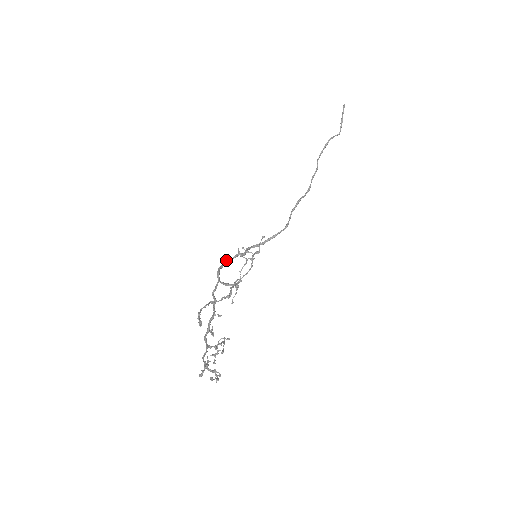
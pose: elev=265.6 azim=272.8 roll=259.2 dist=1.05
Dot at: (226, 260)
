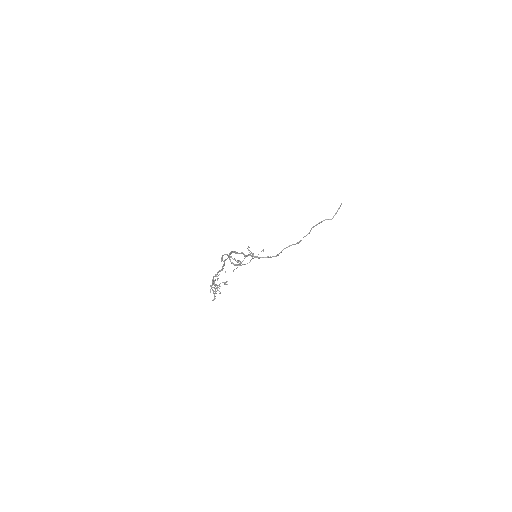
Dot at: (235, 251)
